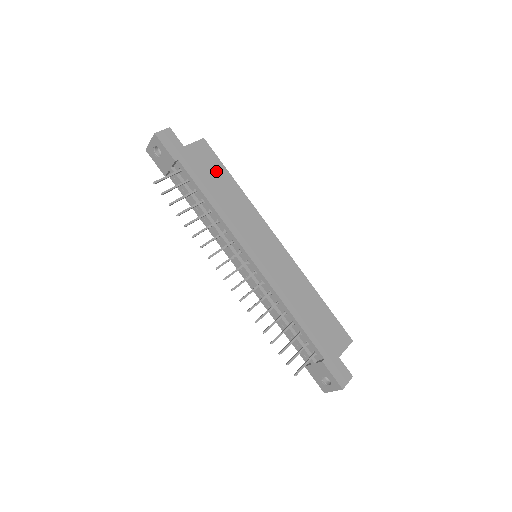
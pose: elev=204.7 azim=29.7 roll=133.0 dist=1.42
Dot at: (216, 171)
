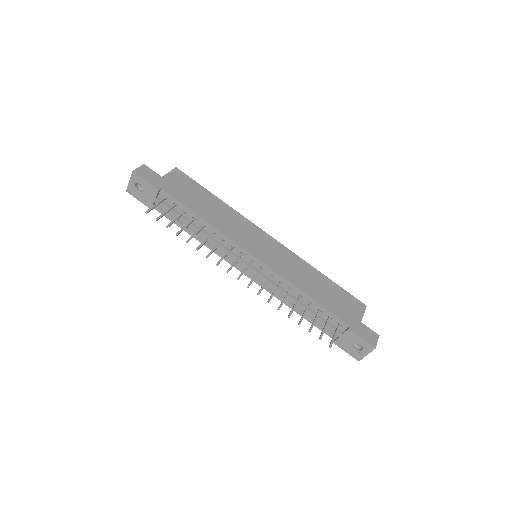
Dot at: (197, 191)
